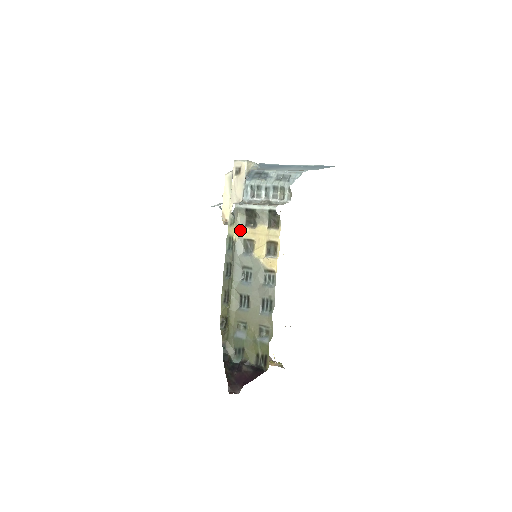
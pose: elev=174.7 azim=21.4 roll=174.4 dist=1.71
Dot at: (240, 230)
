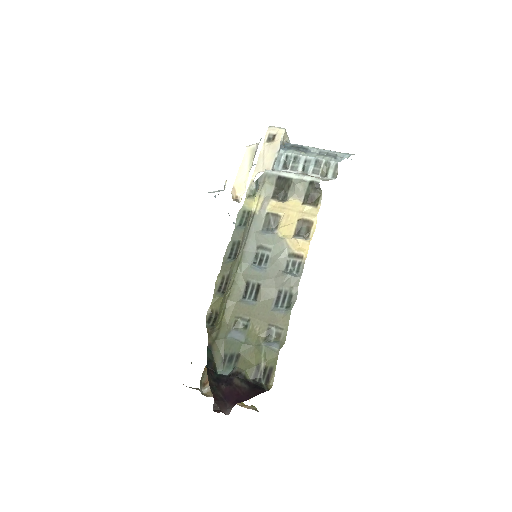
Dot at: (264, 201)
